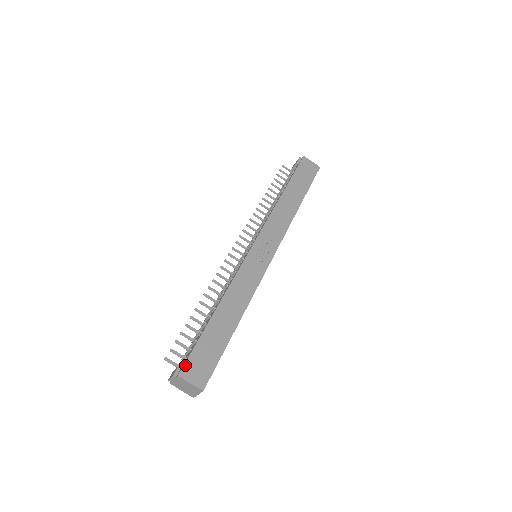
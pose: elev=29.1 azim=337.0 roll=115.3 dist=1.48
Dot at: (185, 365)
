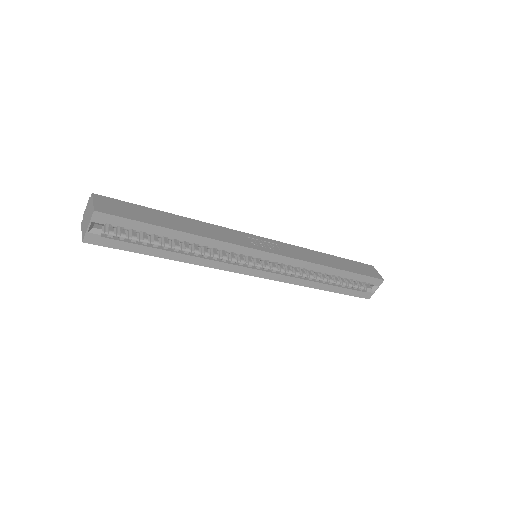
Dot at: (106, 197)
